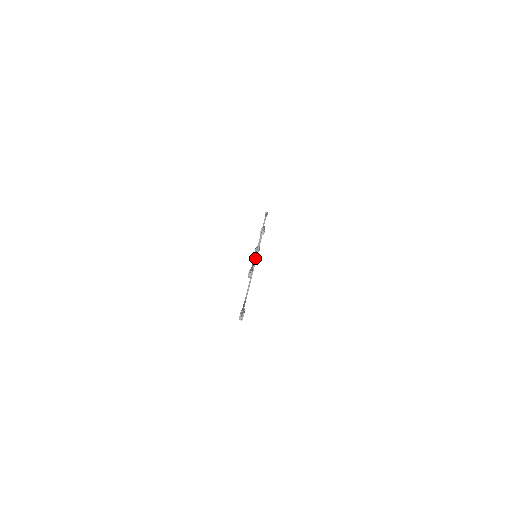
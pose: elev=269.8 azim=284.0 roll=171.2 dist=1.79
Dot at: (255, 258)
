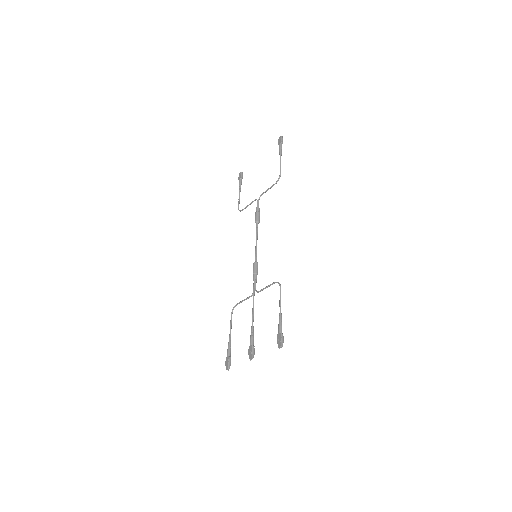
Dot at: (257, 292)
